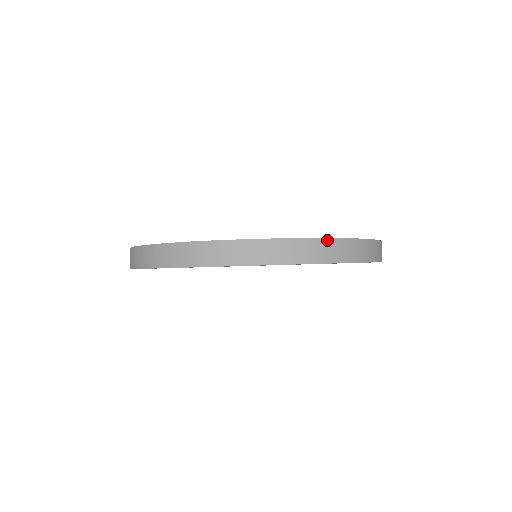
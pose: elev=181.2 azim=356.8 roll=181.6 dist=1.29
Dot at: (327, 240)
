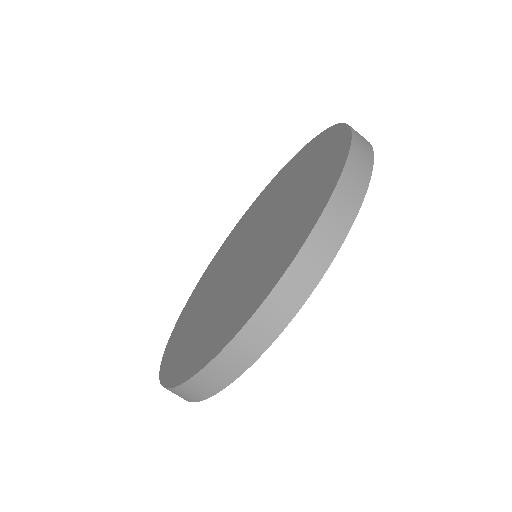
Dot at: (244, 330)
